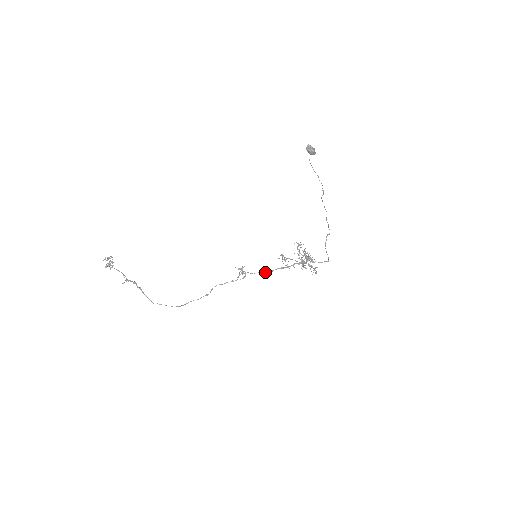
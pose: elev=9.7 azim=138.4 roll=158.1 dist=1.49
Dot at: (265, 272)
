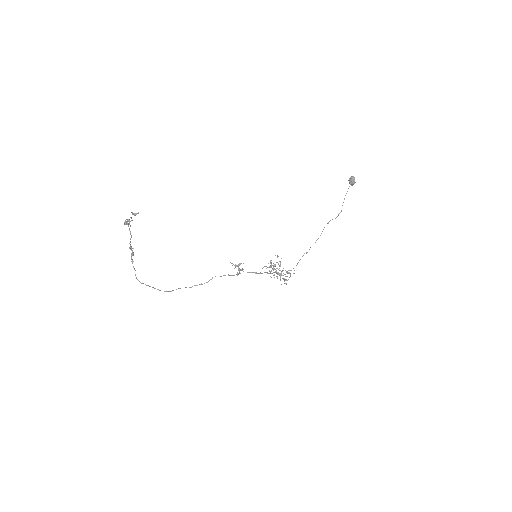
Dot at: (257, 273)
